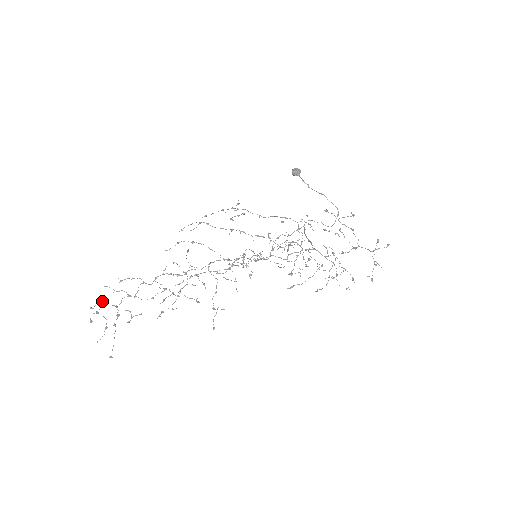
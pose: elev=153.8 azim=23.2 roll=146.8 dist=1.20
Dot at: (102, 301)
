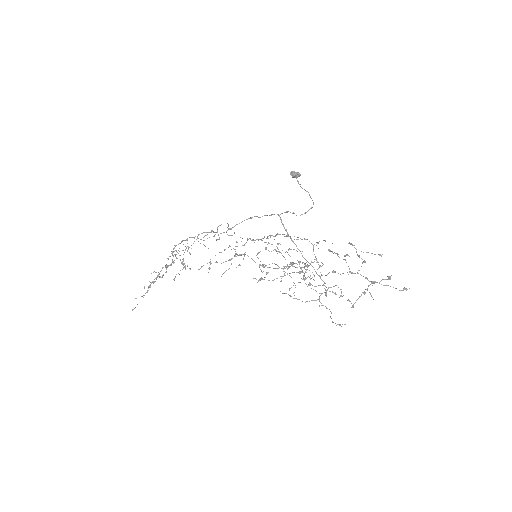
Dot at: occluded
